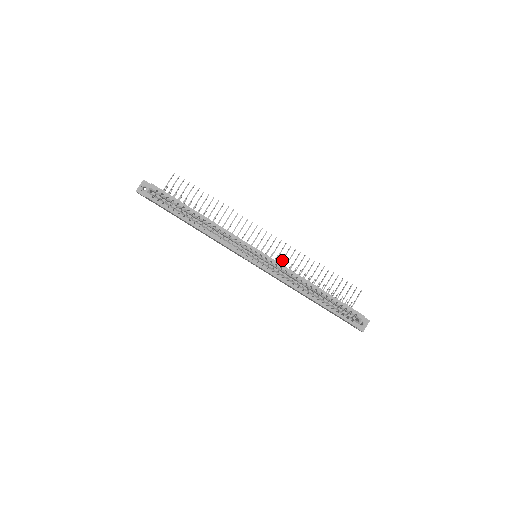
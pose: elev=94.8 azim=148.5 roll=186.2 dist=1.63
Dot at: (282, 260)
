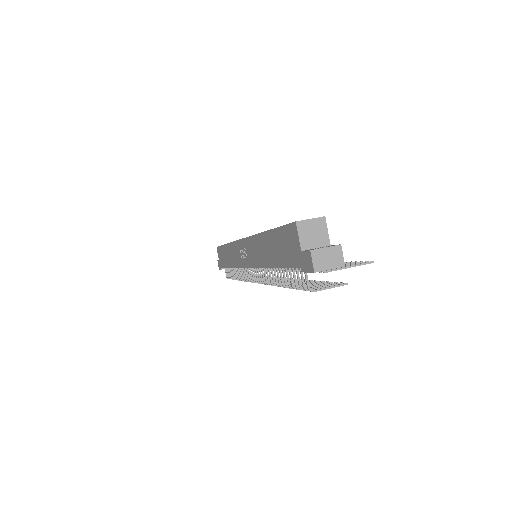
Dot at: occluded
